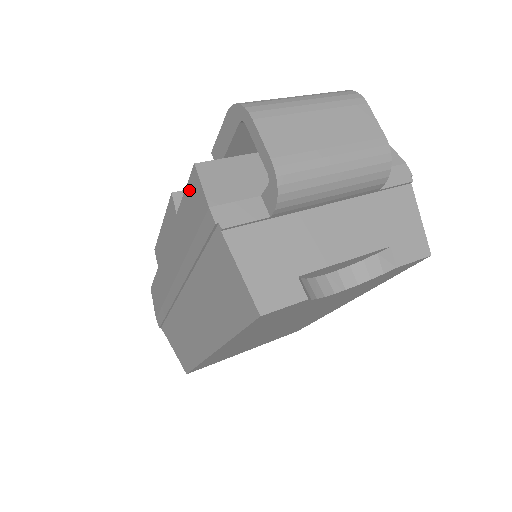
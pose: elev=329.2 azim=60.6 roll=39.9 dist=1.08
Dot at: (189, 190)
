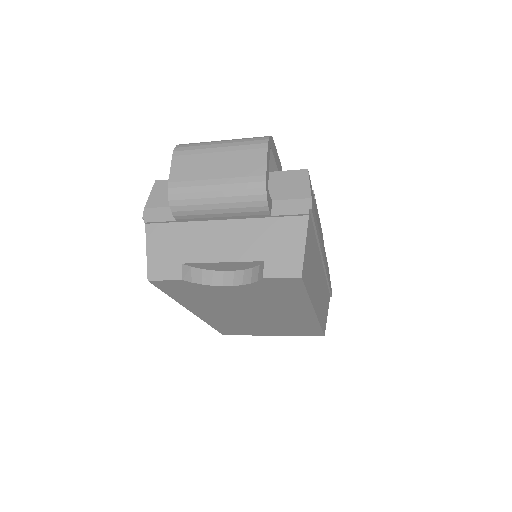
Dot at: occluded
